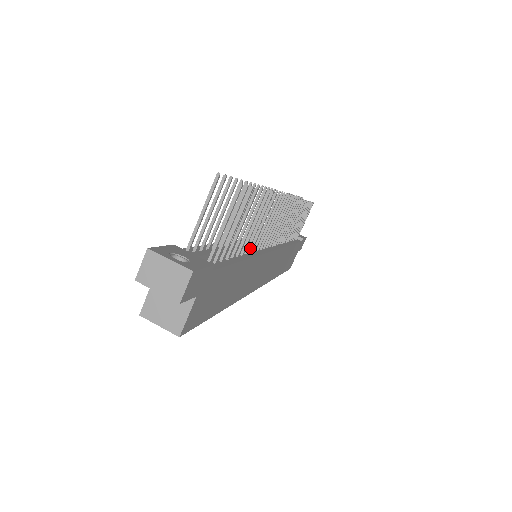
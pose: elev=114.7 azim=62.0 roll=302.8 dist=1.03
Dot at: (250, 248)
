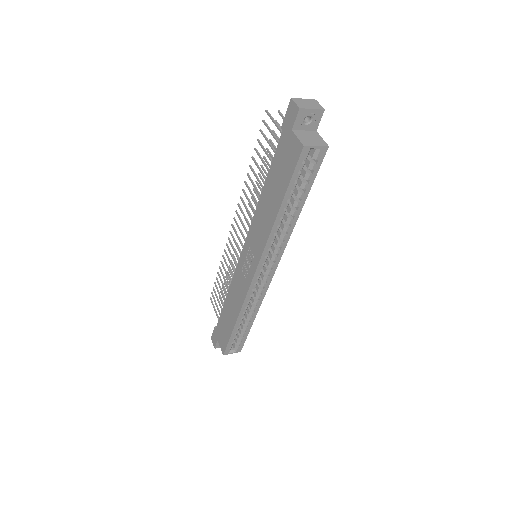
Dot at: occluded
